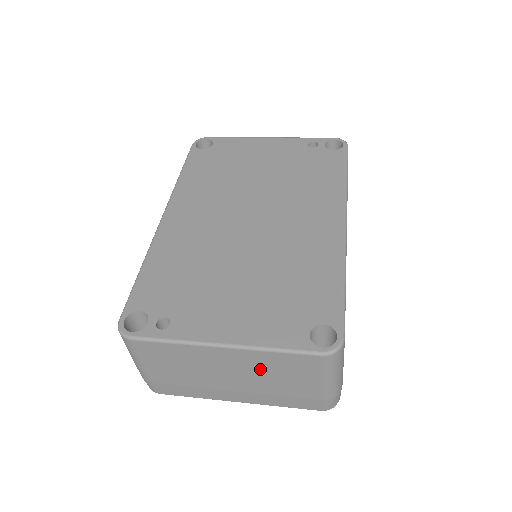
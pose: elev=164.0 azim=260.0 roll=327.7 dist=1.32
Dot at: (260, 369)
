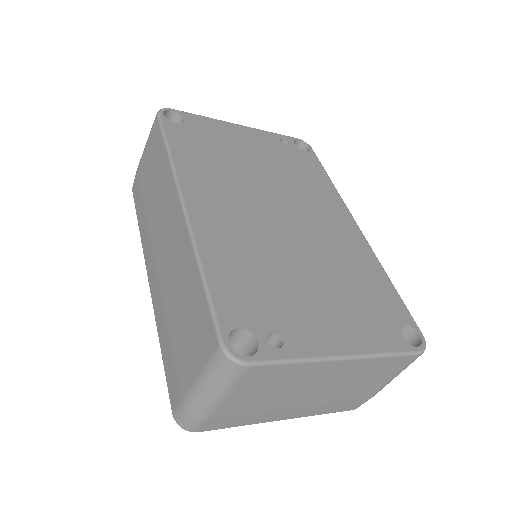
Dot at: (352, 377)
